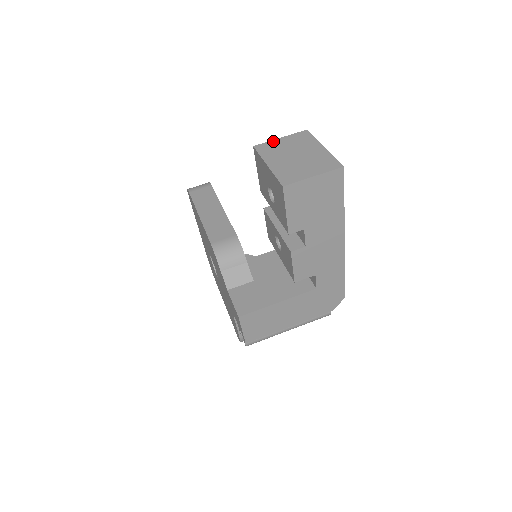
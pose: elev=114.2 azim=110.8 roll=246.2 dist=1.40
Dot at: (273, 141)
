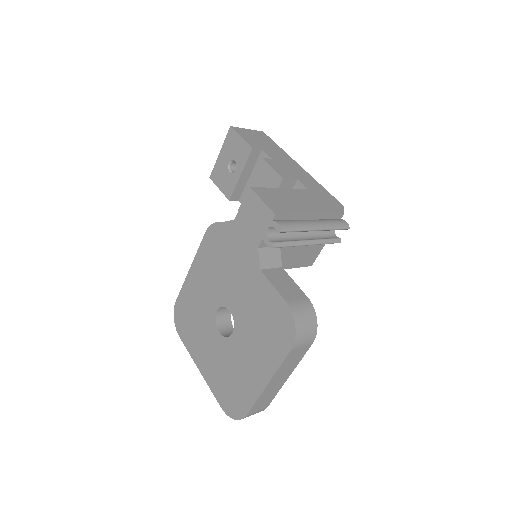
Dot at: occluded
